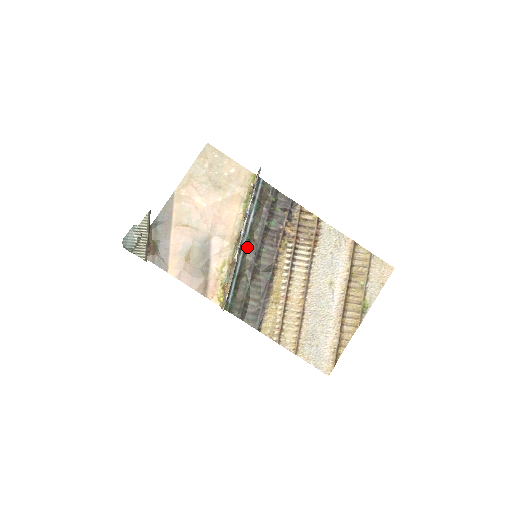
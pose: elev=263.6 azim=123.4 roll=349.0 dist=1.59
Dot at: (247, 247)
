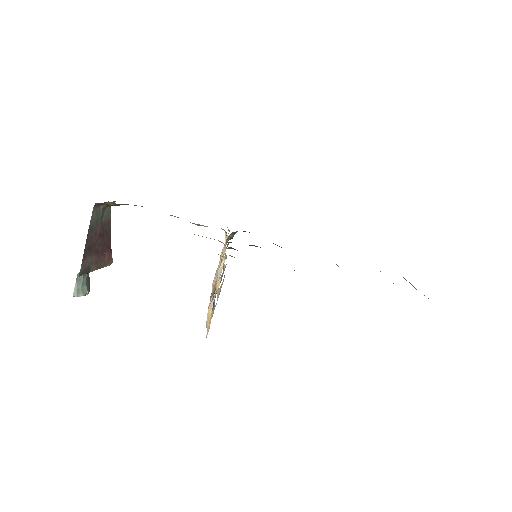
Dot at: occluded
